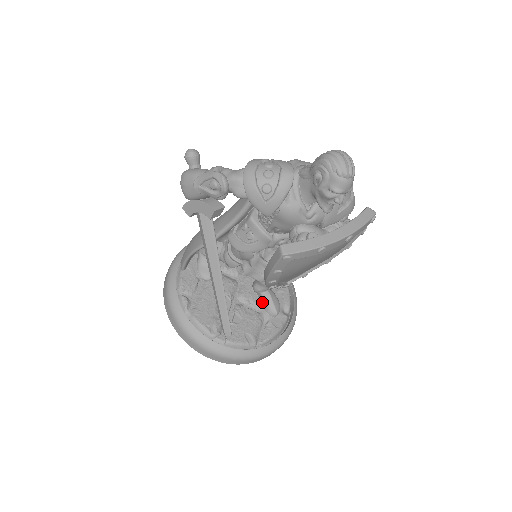
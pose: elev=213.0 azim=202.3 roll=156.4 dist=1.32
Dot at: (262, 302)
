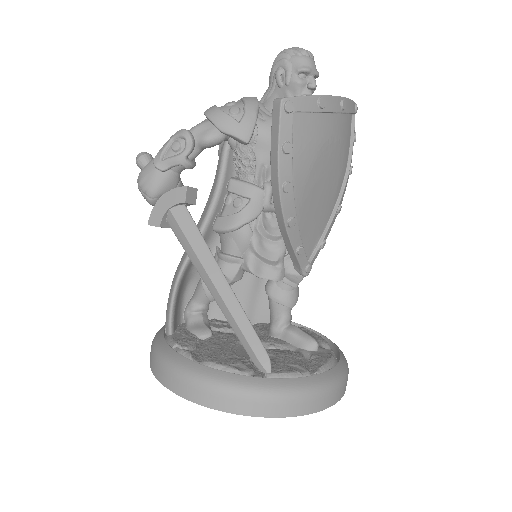
Dot at: (290, 341)
